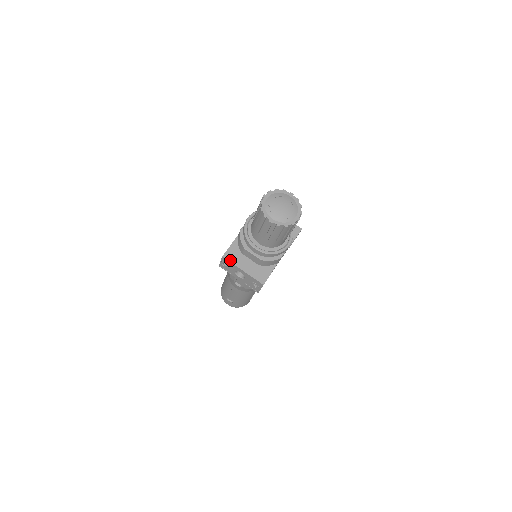
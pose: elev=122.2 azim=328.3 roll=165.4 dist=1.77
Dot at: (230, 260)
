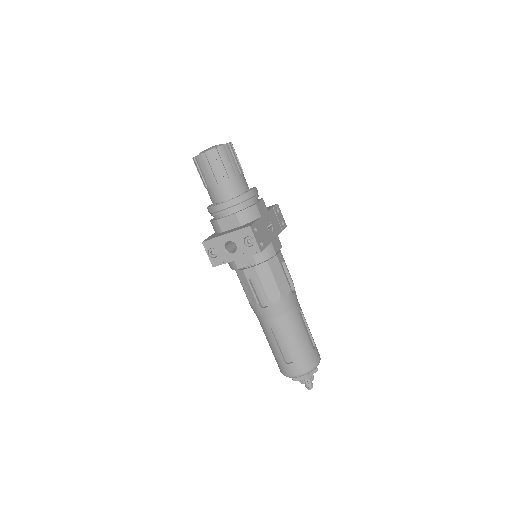
Dot at: (210, 239)
